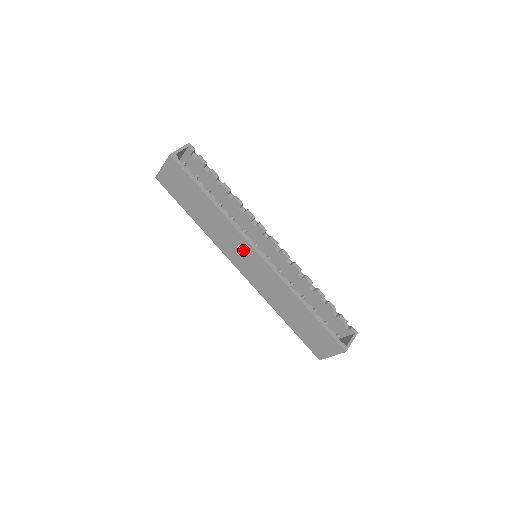
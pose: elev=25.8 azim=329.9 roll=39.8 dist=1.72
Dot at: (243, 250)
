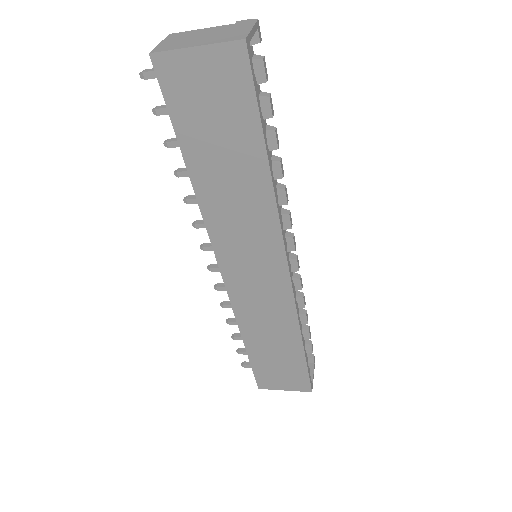
Dot at: (262, 254)
